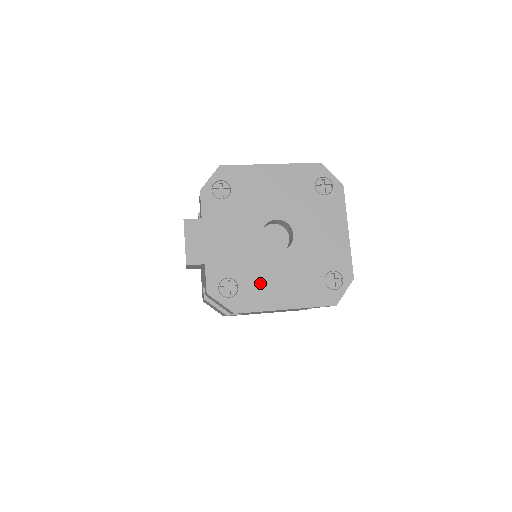
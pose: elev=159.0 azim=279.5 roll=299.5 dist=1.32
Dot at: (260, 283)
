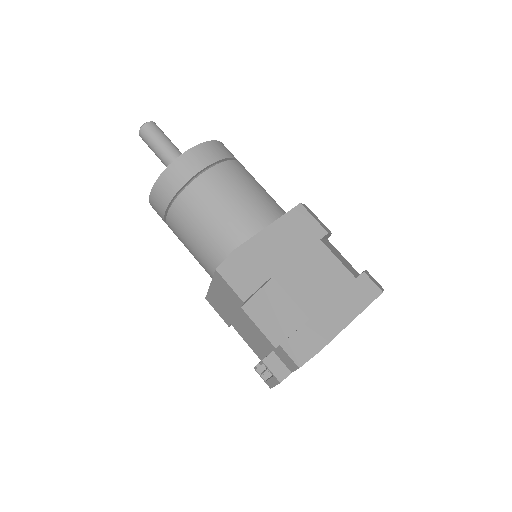
Dot at: occluded
